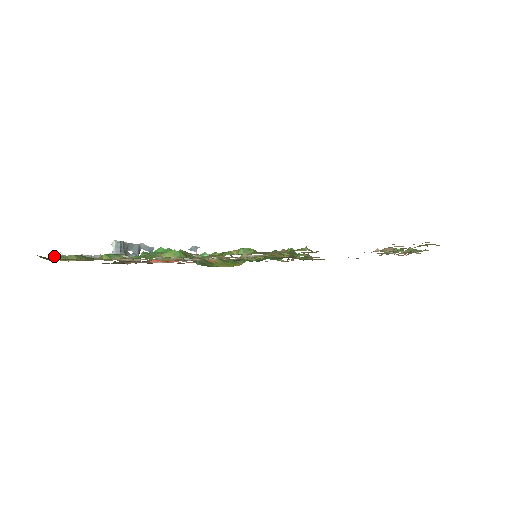
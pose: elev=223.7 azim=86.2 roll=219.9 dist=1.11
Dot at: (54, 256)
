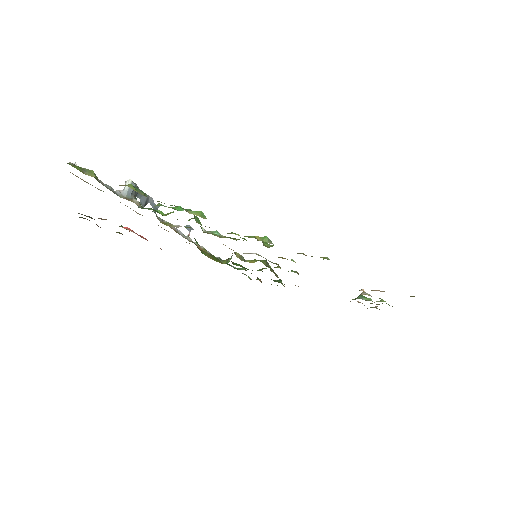
Dot at: (69, 162)
